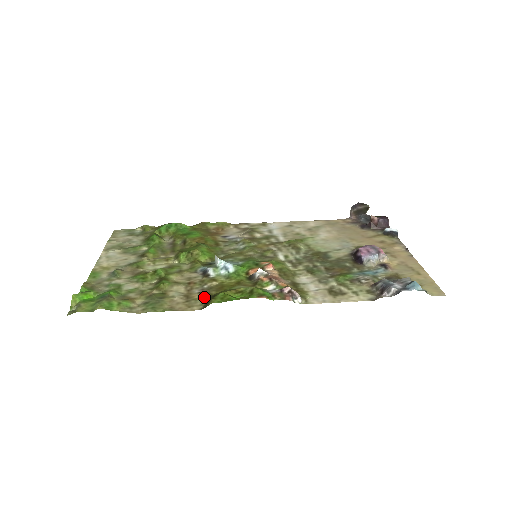
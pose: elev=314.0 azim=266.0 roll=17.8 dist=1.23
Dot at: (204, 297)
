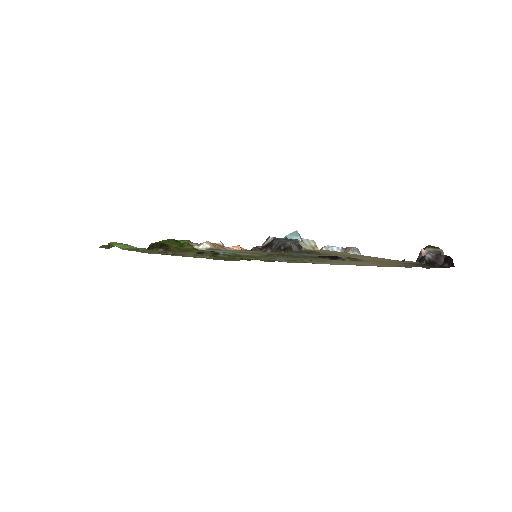
Dot at: (165, 251)
